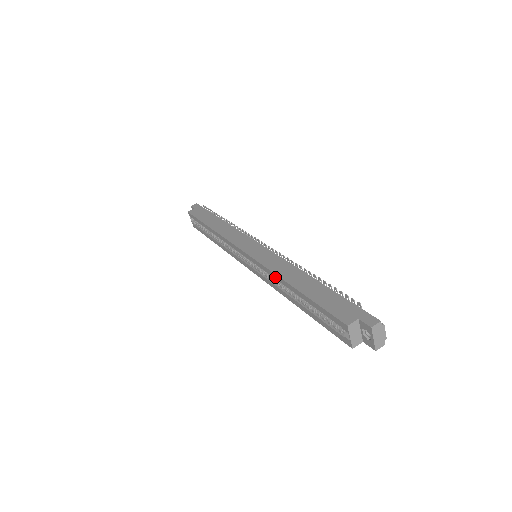
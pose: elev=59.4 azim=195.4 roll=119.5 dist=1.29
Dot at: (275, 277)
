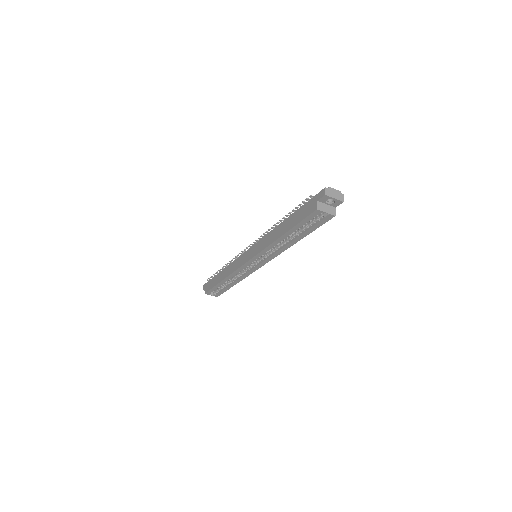
Dot at: (272, 246)
